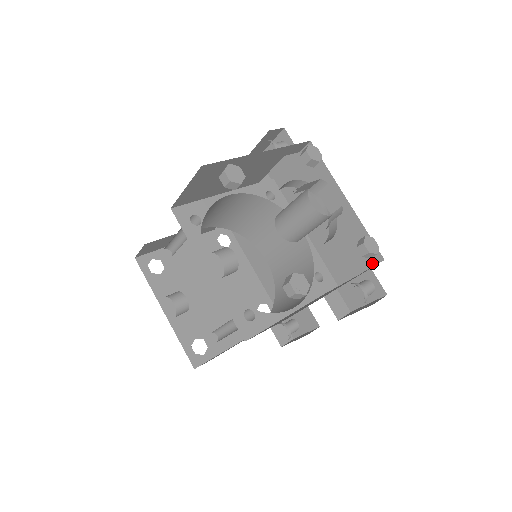
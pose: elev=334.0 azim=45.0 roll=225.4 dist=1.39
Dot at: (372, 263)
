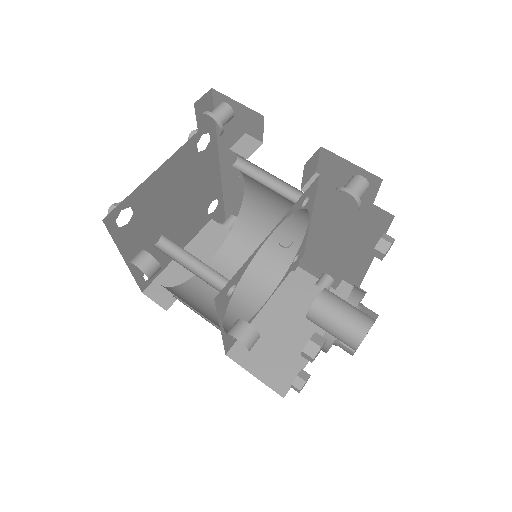
Dot at: (347, 281)
